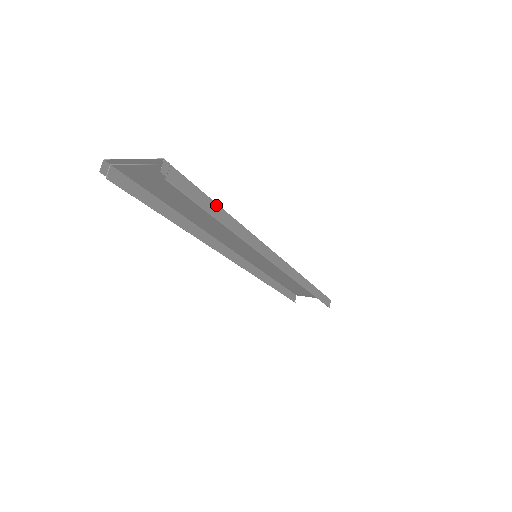
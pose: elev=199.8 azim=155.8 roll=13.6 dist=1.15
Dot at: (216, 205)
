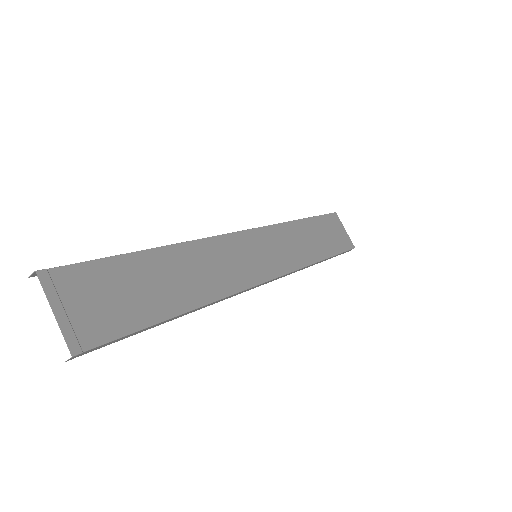
Dot at: (163, 321)
